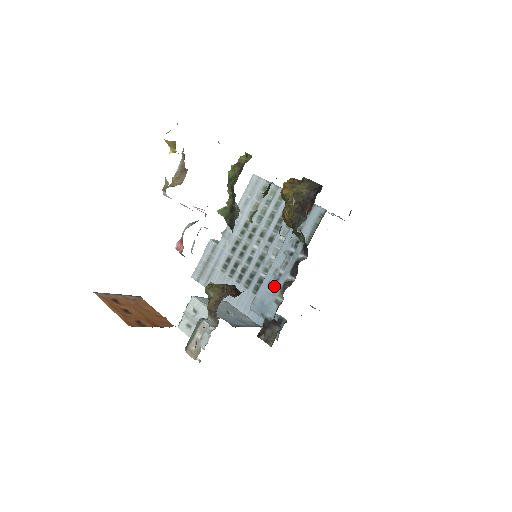
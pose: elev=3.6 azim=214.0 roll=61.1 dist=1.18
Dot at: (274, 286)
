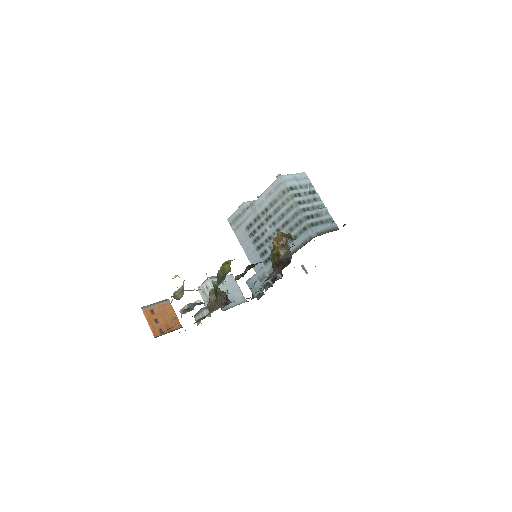
Dot at: (261, 280)
